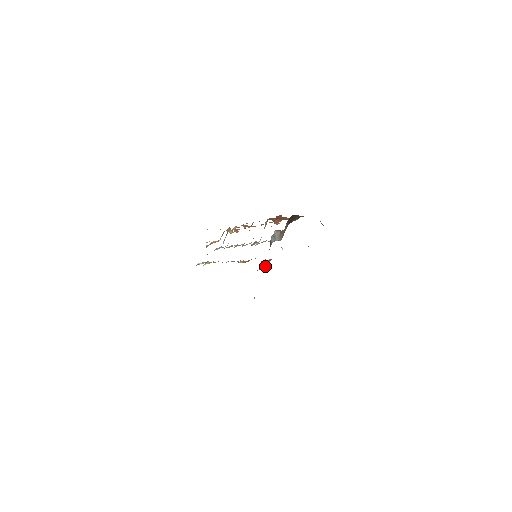
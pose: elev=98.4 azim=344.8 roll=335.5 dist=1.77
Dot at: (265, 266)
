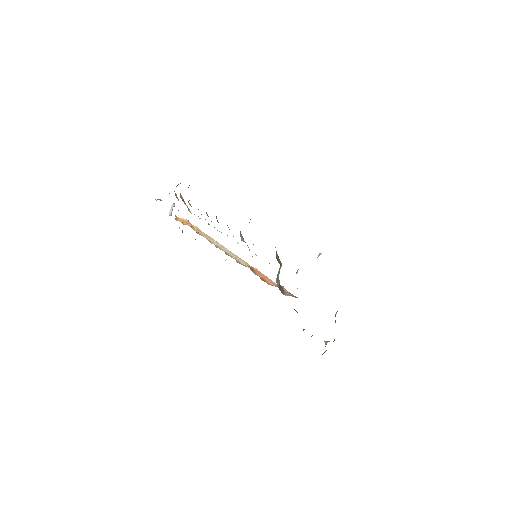
Dot at: occluded
